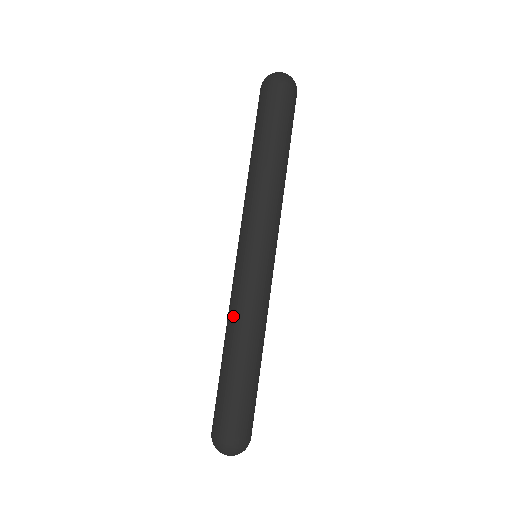
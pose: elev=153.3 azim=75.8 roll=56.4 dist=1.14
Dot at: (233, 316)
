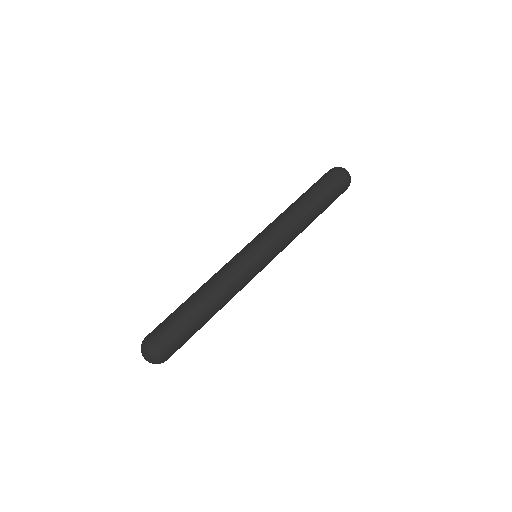
Dot at: (214, 275)
